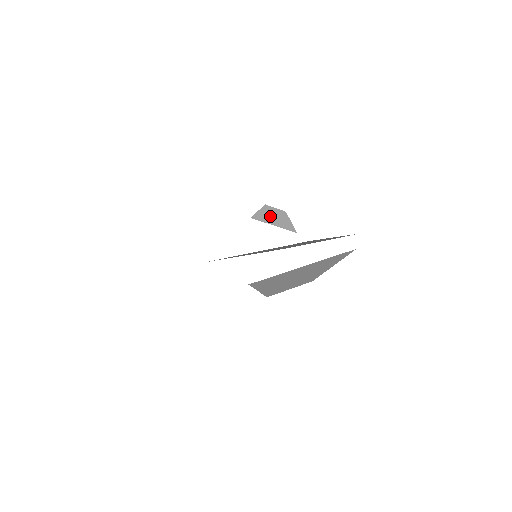
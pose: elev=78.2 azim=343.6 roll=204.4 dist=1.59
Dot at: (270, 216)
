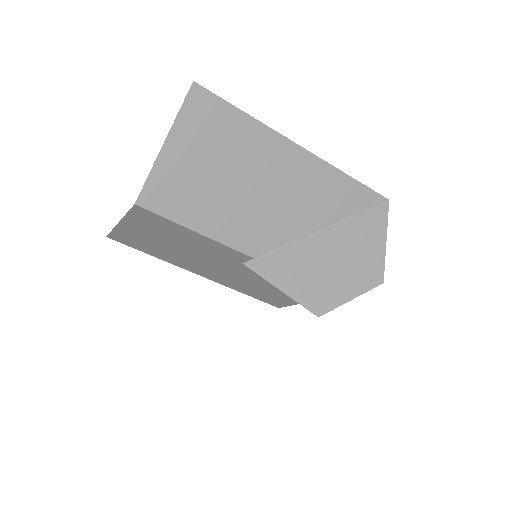
Dot at: occluded
